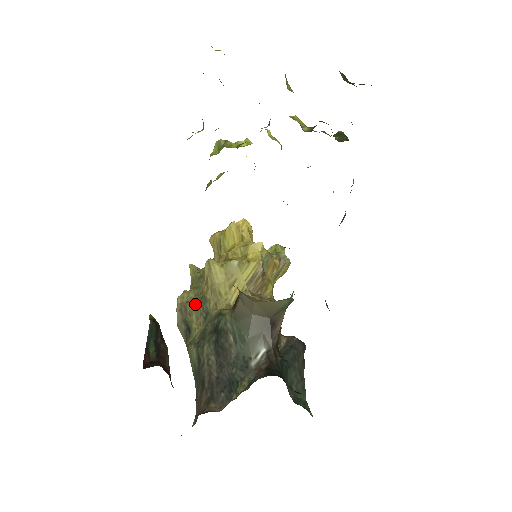
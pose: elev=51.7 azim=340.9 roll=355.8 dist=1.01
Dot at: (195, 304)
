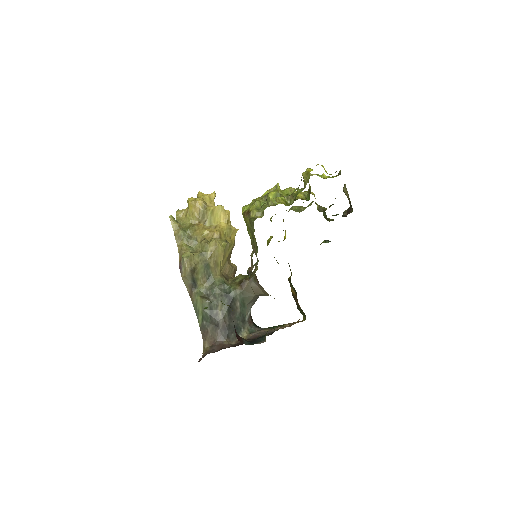
Dot at: (201, 267)
